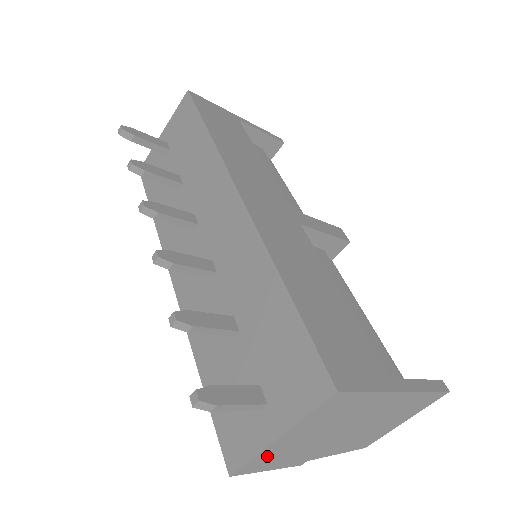
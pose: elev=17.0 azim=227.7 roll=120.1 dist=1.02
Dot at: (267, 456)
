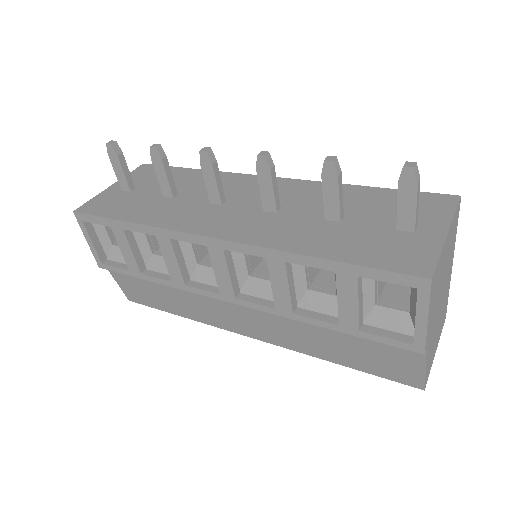
Dot at: (438, 269)
